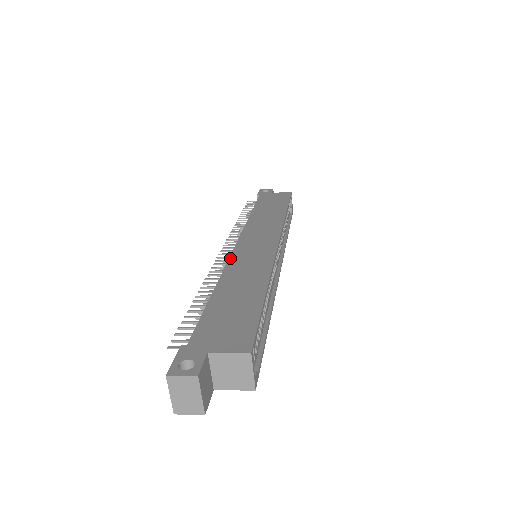
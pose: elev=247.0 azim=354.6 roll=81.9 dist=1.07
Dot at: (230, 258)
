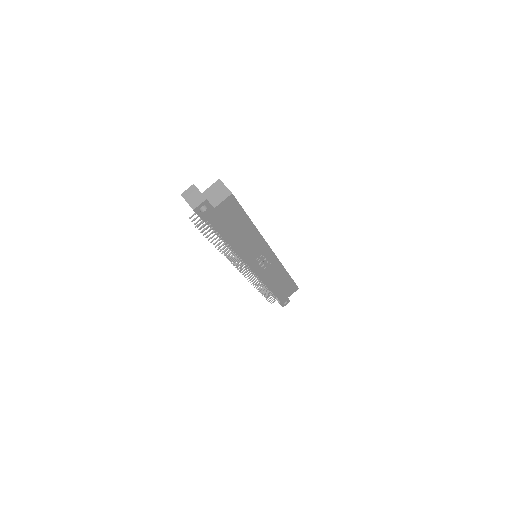
Dot at: occluded
